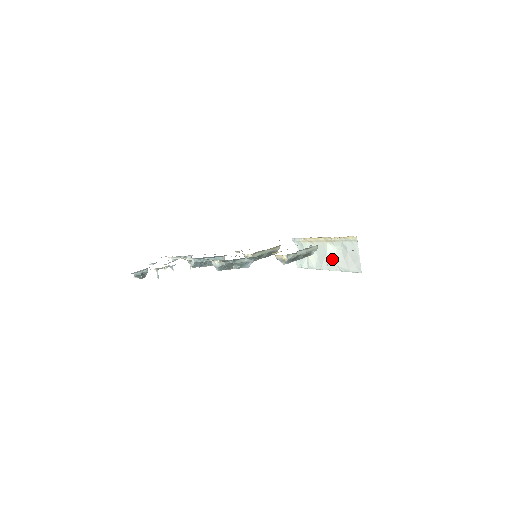
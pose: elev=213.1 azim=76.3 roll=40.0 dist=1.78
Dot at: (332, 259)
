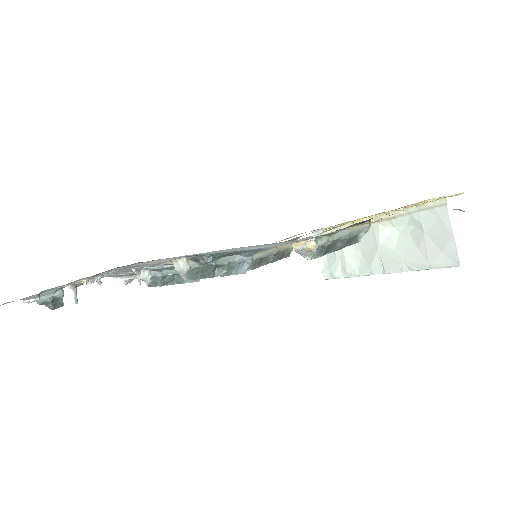
Dot at: (391, 252)
